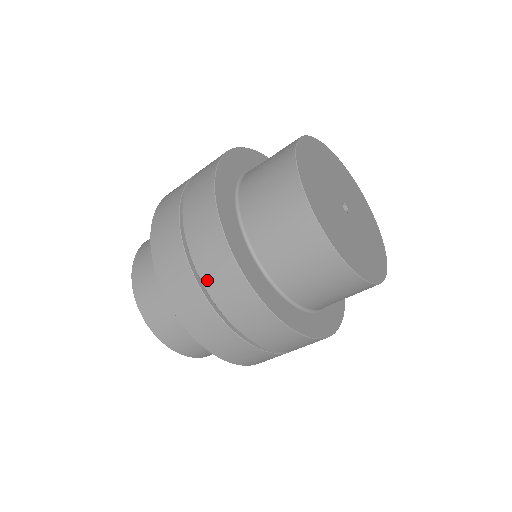
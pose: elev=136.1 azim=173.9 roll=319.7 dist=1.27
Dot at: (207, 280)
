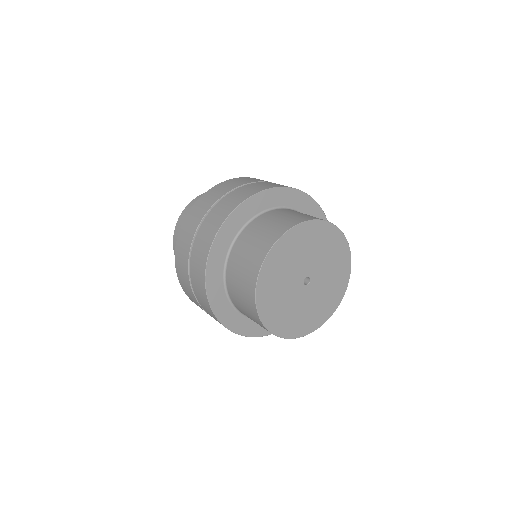
Dot at: (206, 311)
